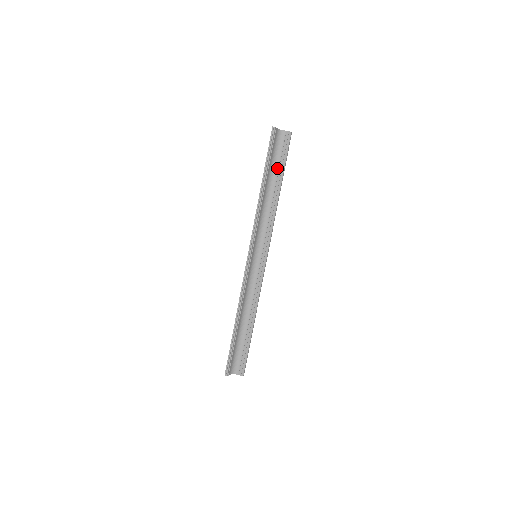
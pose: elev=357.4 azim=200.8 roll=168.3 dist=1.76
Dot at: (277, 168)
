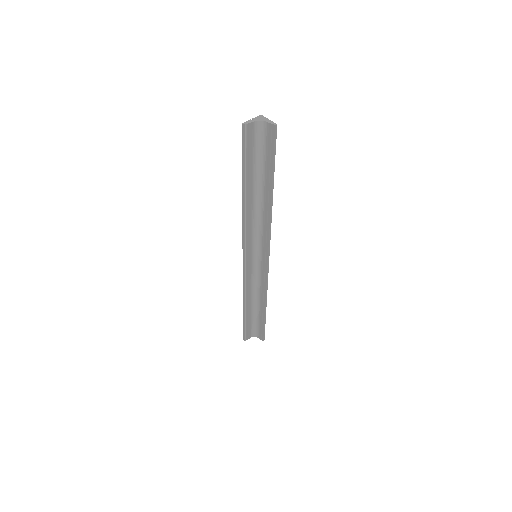
Dot at: (264, 169)
